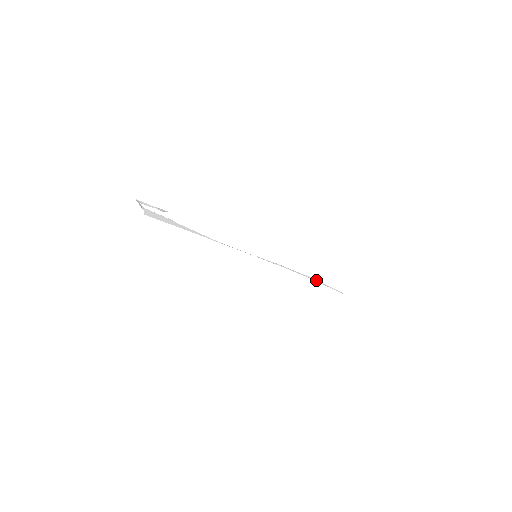
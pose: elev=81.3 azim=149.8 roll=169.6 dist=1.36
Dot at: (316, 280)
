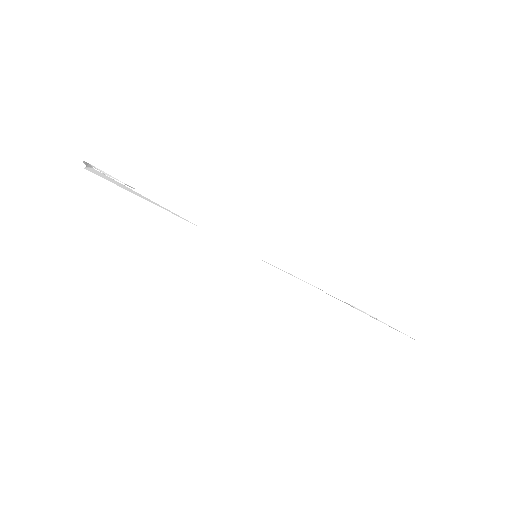
Dot at: (365, 313)
